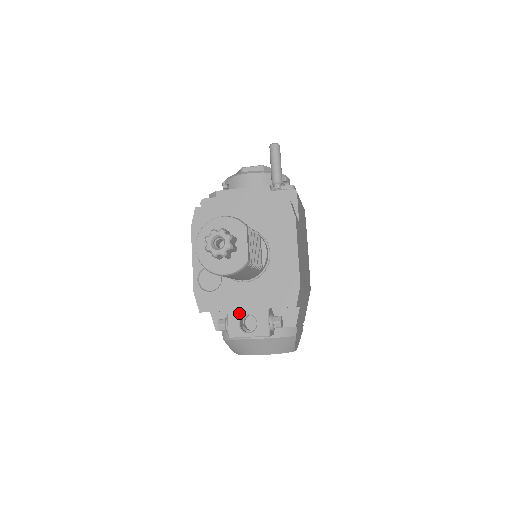
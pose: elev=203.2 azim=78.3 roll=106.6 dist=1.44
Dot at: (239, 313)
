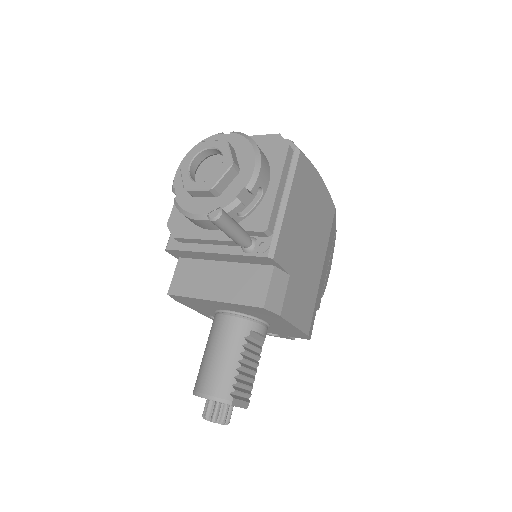
Dot at: occluded
